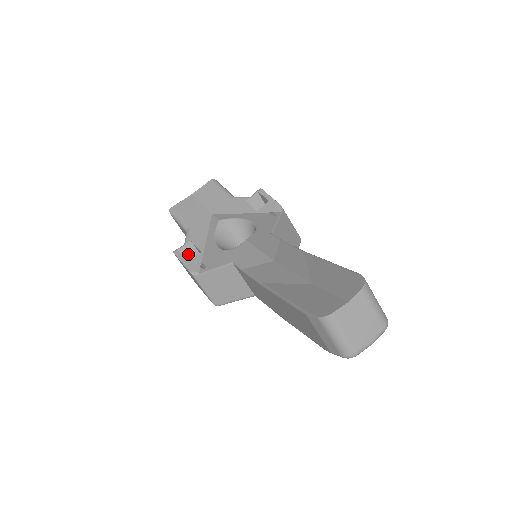
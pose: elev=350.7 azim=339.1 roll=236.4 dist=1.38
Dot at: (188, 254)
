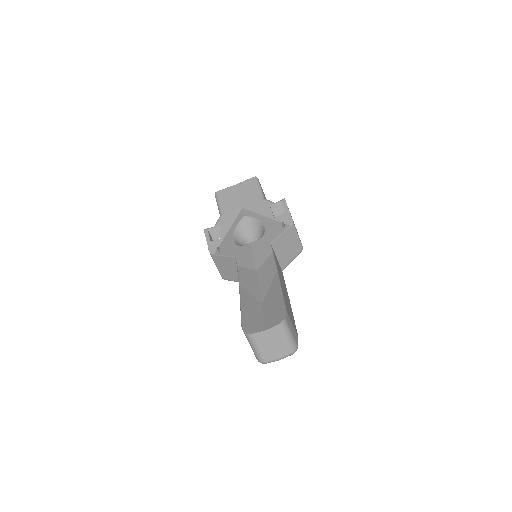
Dot at: (215, 234)
